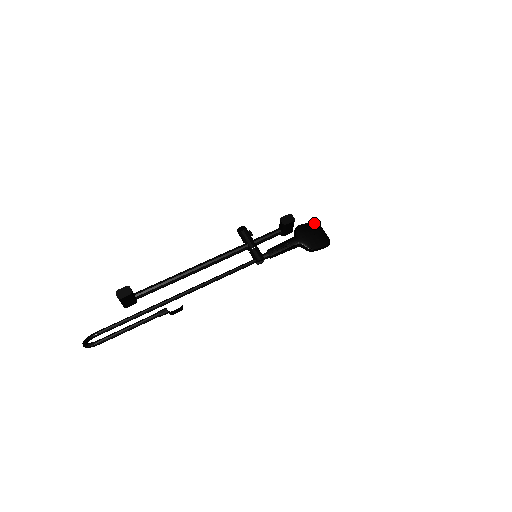
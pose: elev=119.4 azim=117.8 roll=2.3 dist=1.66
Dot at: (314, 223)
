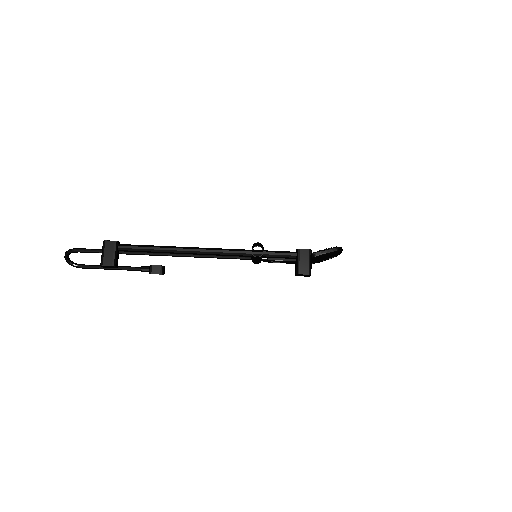
Dot at: (339, 251)
